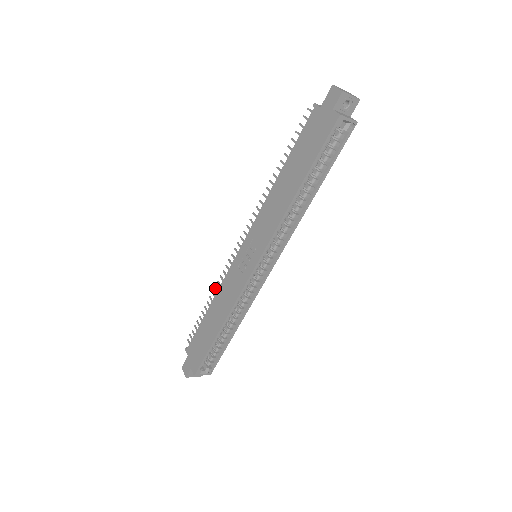
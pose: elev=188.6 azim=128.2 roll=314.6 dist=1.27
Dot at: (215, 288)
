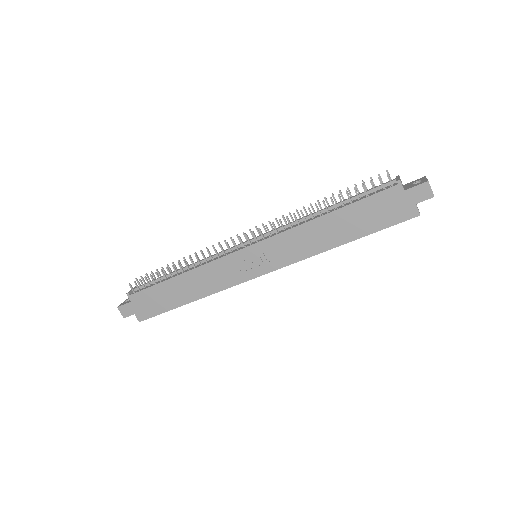
Dot at: (191, 260)
